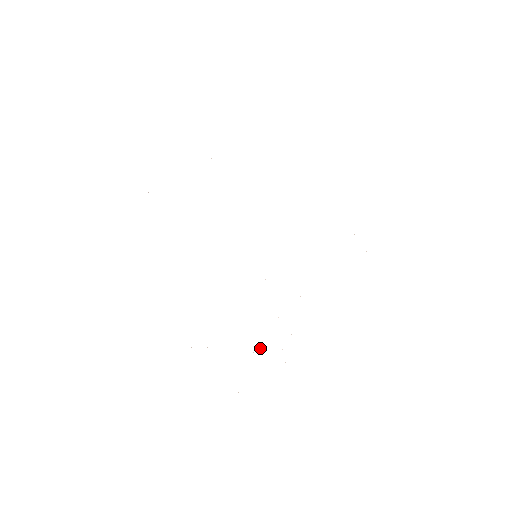
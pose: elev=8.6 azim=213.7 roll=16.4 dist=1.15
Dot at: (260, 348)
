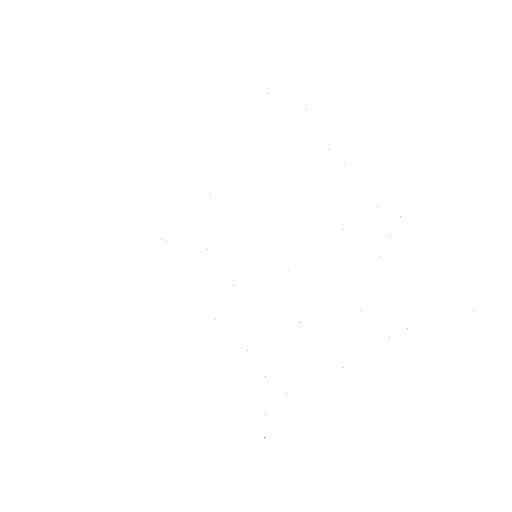
Dot at: occluded
